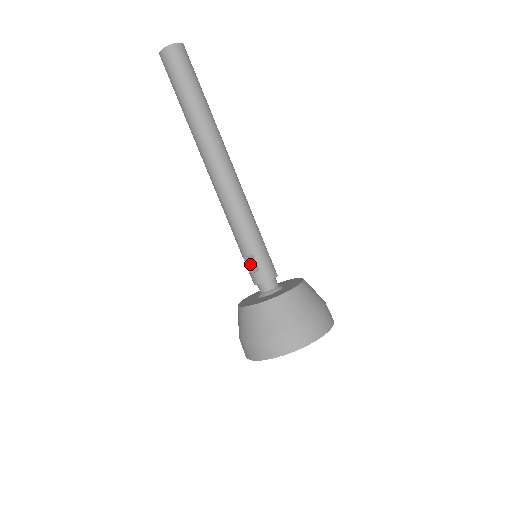
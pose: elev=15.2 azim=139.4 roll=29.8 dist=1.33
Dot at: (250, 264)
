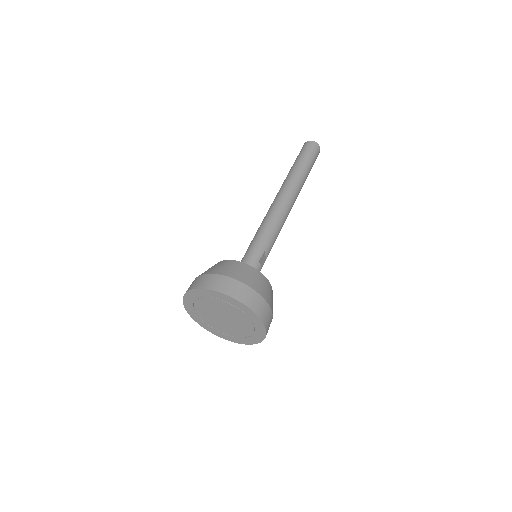
Dot at: occluded
